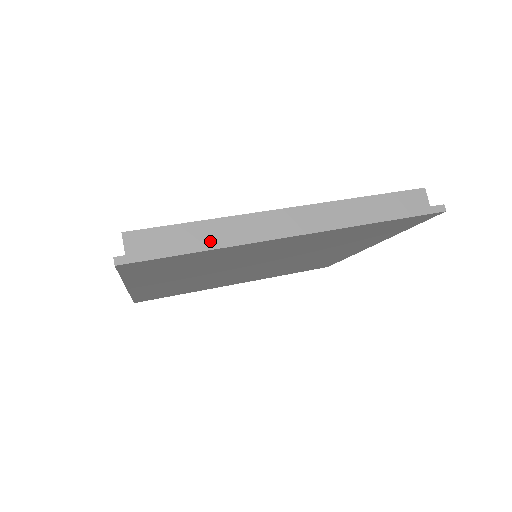
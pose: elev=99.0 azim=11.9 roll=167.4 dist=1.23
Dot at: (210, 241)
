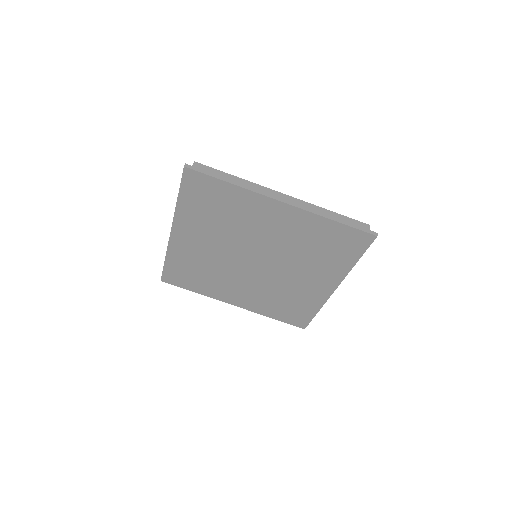
Dot at: occluded
